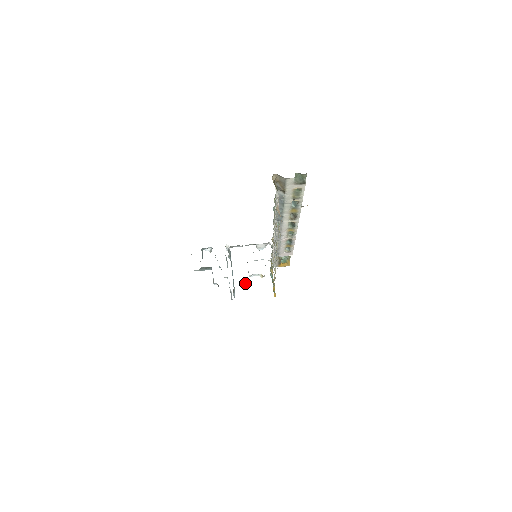
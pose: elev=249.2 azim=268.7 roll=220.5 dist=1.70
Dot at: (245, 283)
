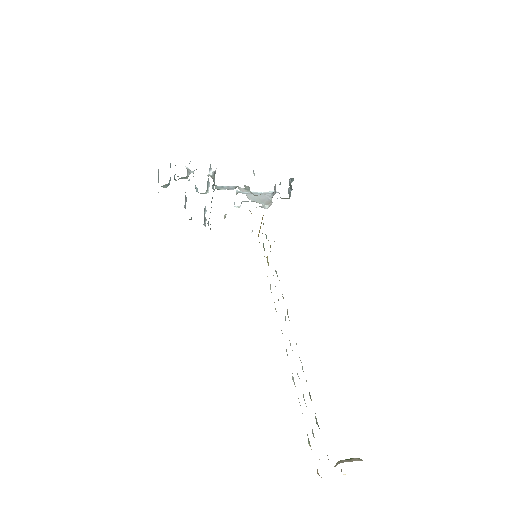
Dot at: occluded
